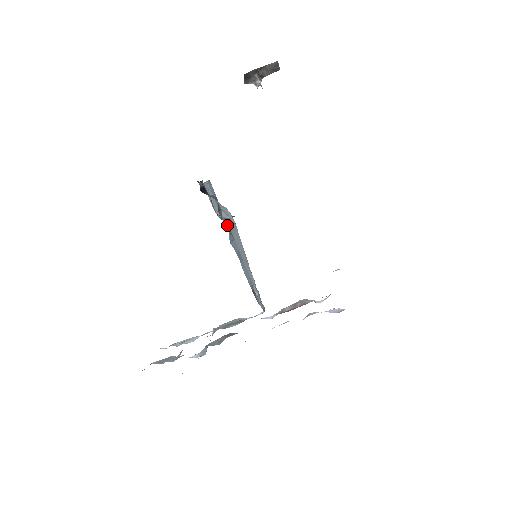
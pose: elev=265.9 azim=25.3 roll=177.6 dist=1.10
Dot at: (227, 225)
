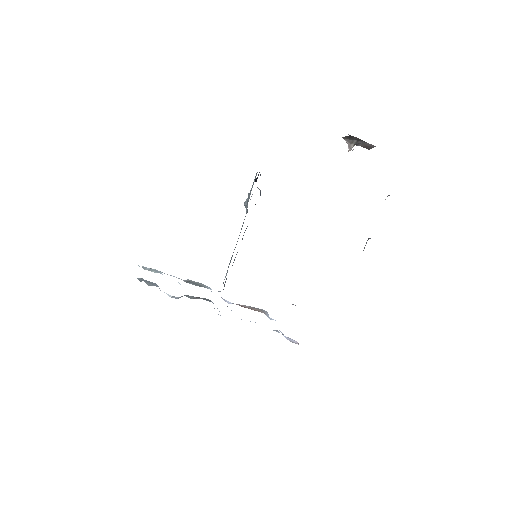
Dot at: occluded
